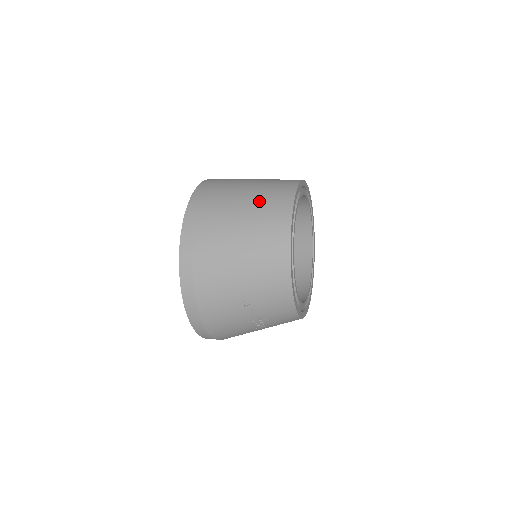
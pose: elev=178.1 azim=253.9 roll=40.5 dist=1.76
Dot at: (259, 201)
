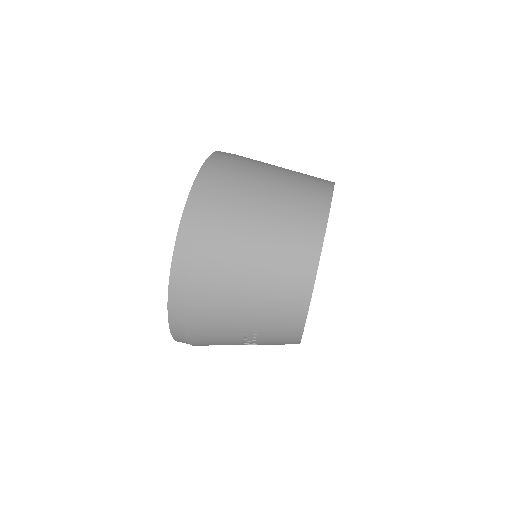
Dot at: (282, 216)
